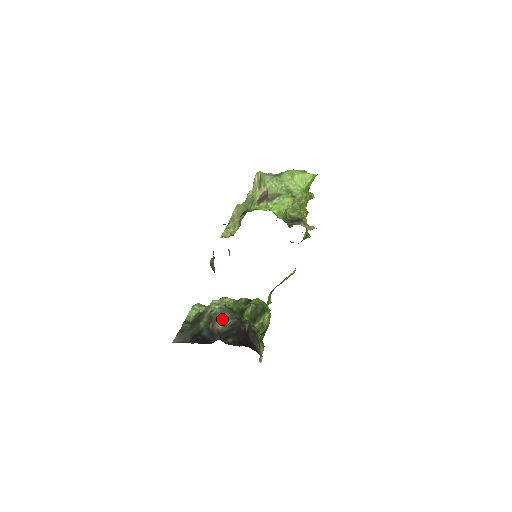
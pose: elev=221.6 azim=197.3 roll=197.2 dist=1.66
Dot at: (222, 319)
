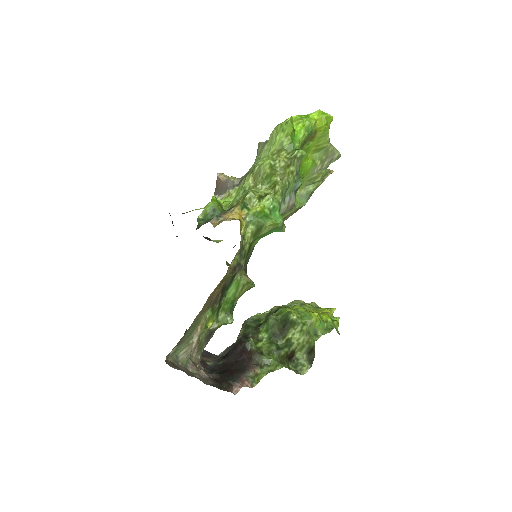
Dot at: occluded
